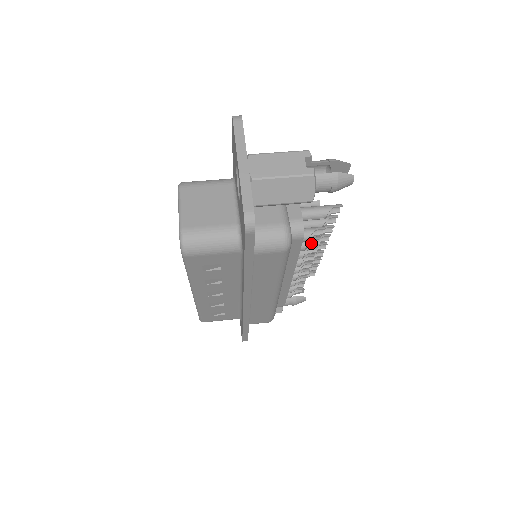
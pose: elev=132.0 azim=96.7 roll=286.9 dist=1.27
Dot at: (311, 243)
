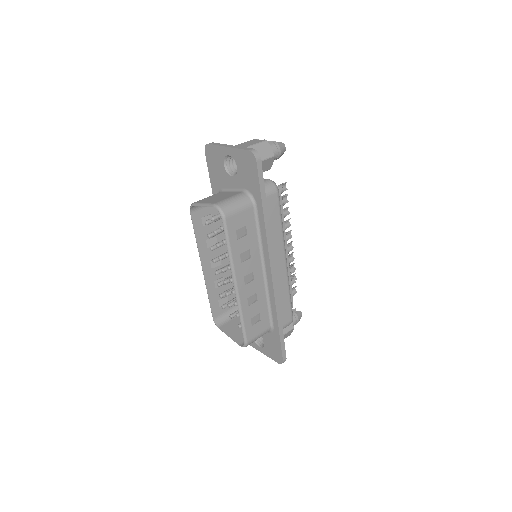
Dot at: (284, 215)
